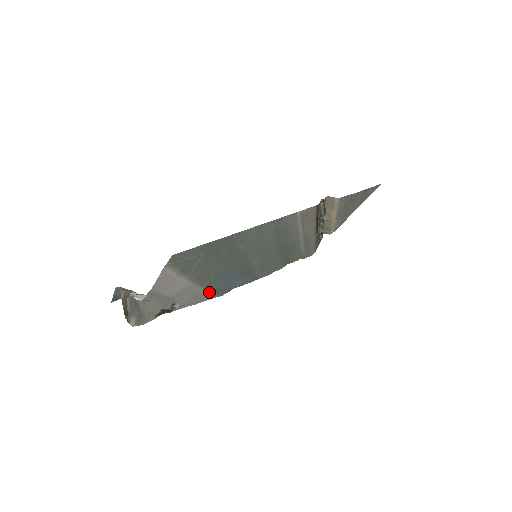
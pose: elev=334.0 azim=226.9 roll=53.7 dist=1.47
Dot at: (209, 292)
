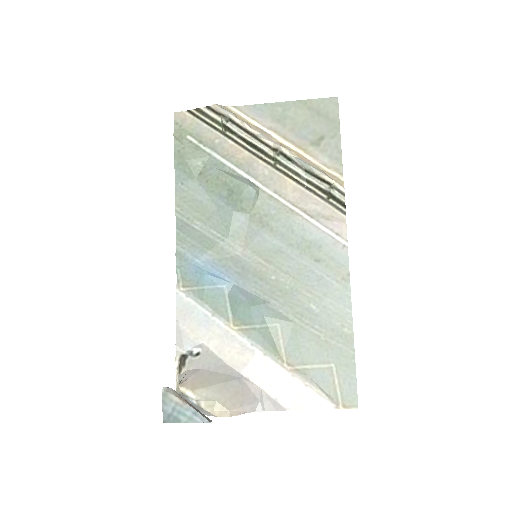
Dot at: (209, 310)
